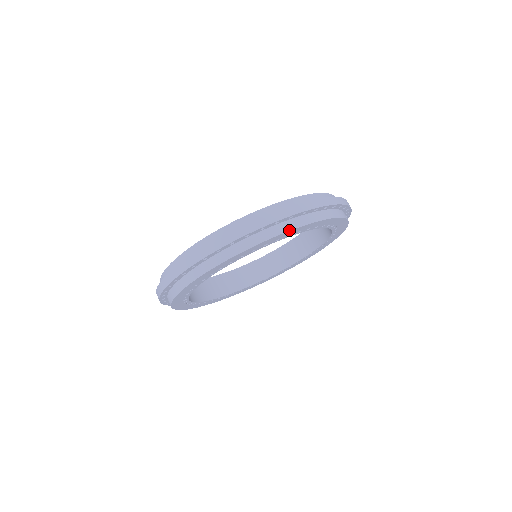
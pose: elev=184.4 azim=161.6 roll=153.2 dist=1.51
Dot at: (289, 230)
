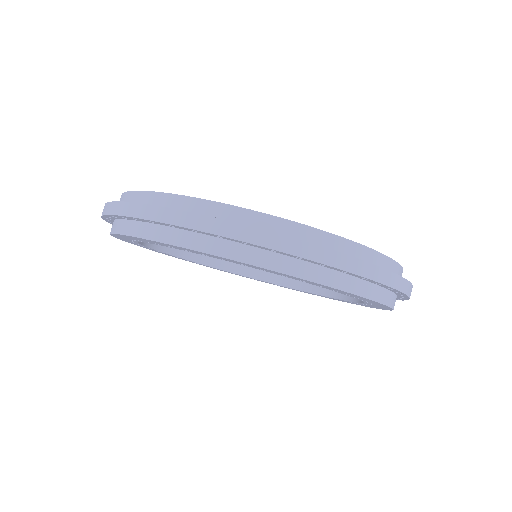
Dot at: (184, 246)
